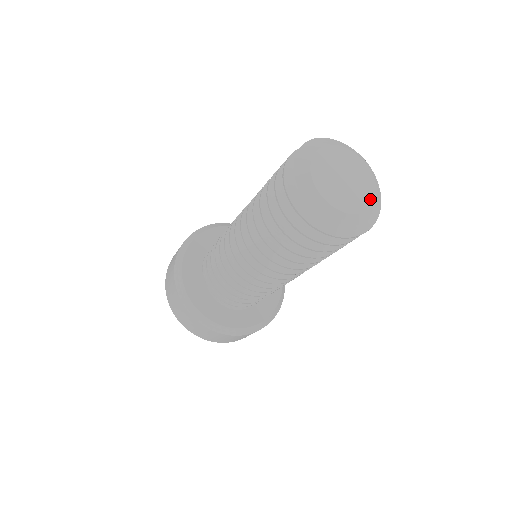
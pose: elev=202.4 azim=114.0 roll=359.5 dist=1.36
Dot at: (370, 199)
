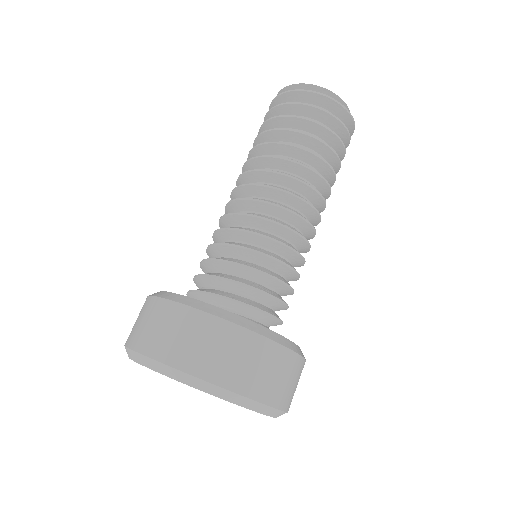
Dot at: occluded
